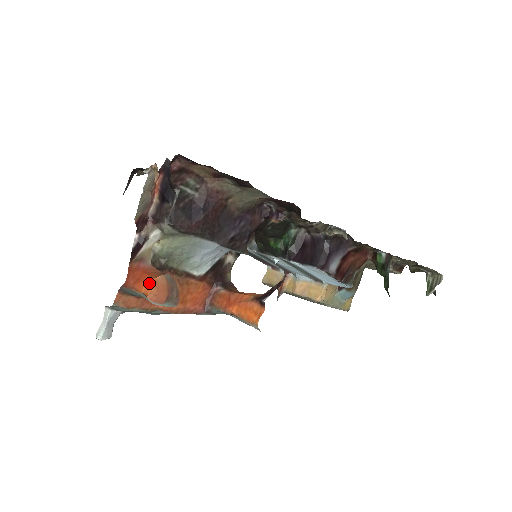
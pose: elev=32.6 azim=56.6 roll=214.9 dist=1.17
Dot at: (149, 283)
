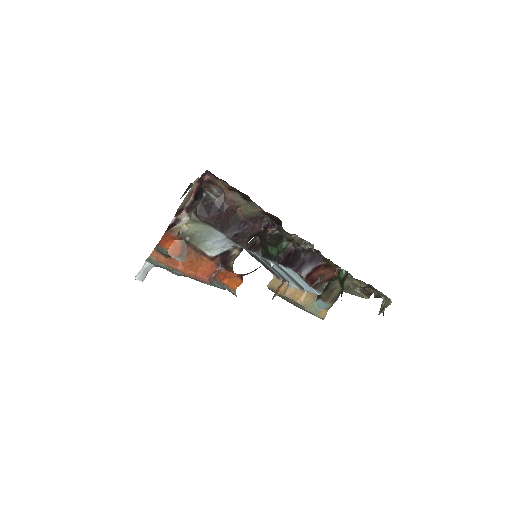
Dot at: (171, 243)
